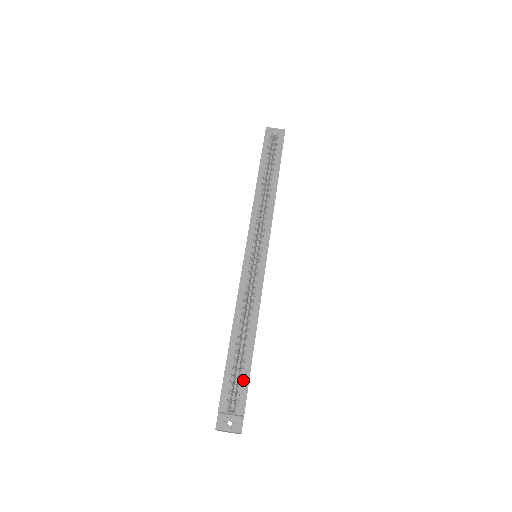
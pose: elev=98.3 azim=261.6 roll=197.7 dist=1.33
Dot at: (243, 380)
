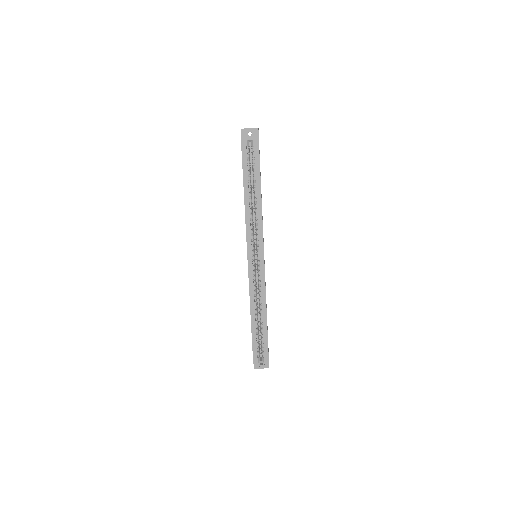
Dot at: (264, 345)
